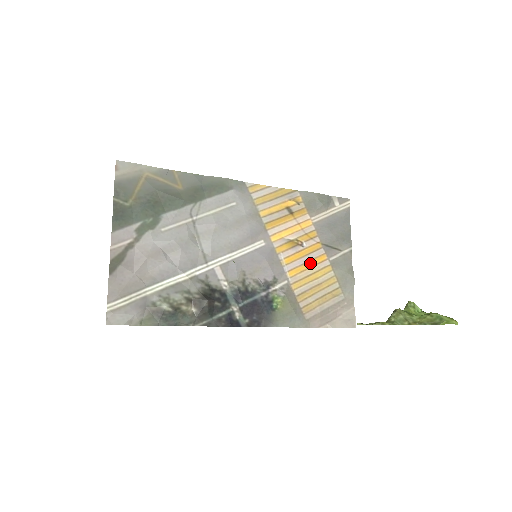
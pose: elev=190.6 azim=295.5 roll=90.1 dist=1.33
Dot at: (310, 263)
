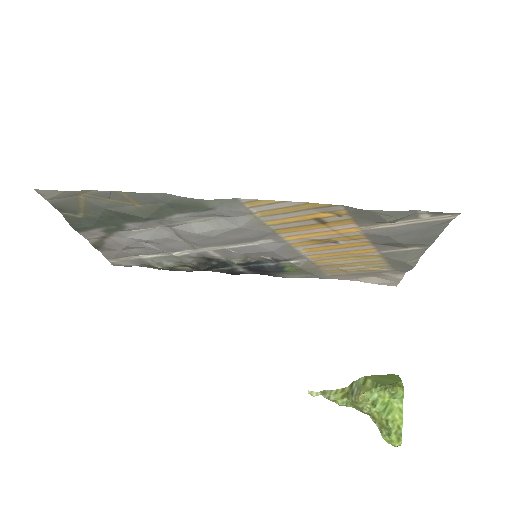
Dot at: (345, 252)
